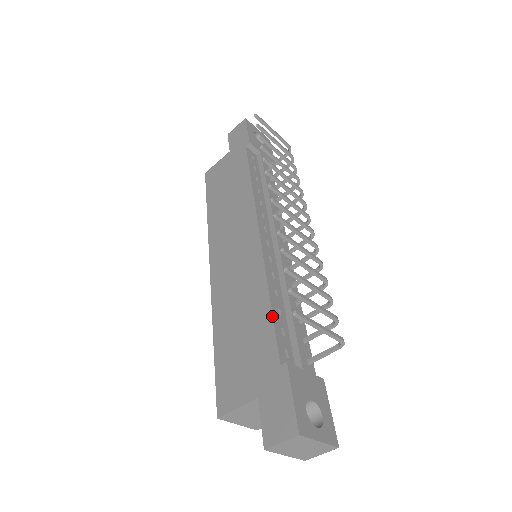
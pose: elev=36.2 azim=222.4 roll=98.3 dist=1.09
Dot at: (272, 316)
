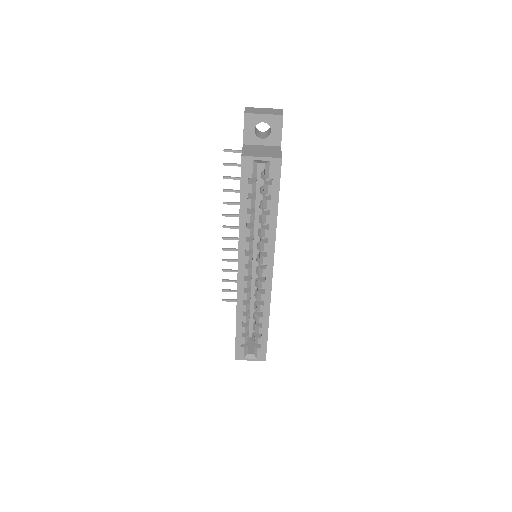
Dot at: occluded
